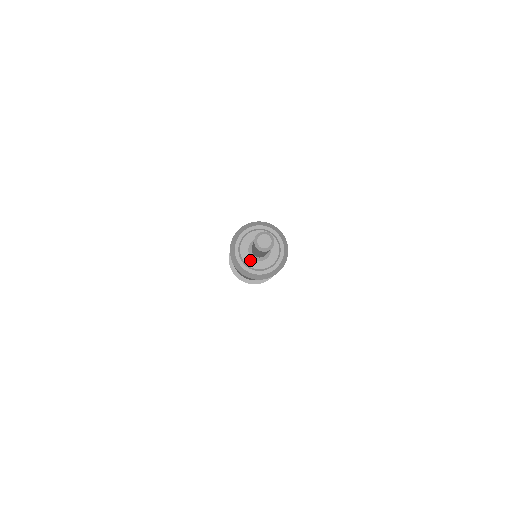
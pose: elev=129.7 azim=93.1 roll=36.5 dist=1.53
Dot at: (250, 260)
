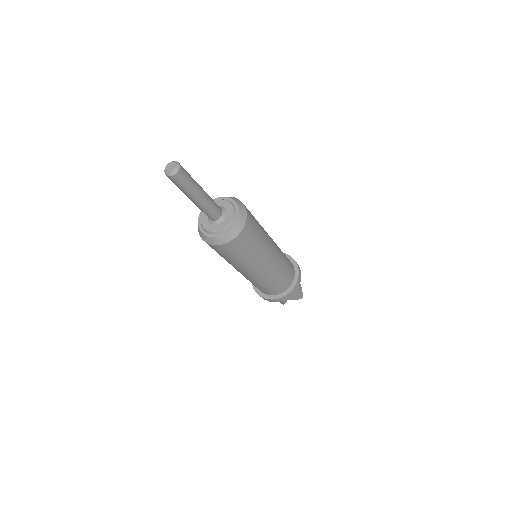
Dot at: (206, 220)
